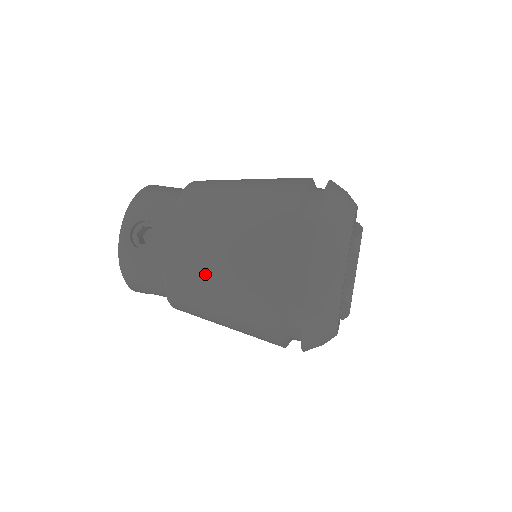
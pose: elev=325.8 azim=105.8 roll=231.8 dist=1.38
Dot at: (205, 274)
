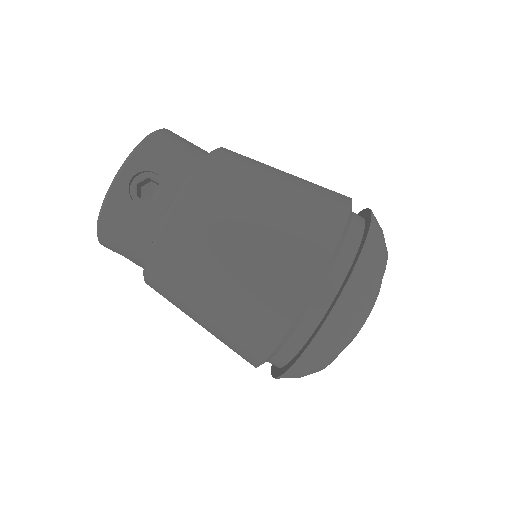
Dot at: occluded
